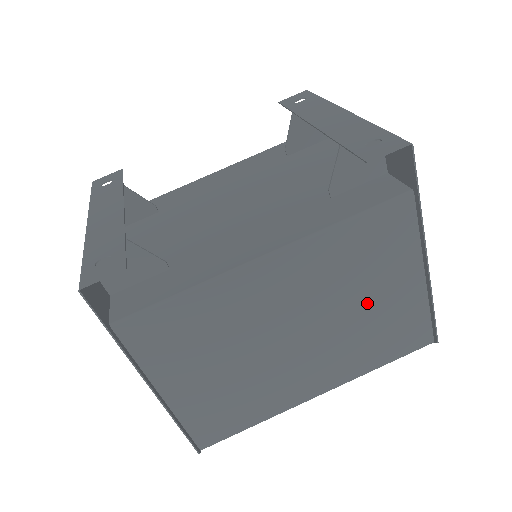
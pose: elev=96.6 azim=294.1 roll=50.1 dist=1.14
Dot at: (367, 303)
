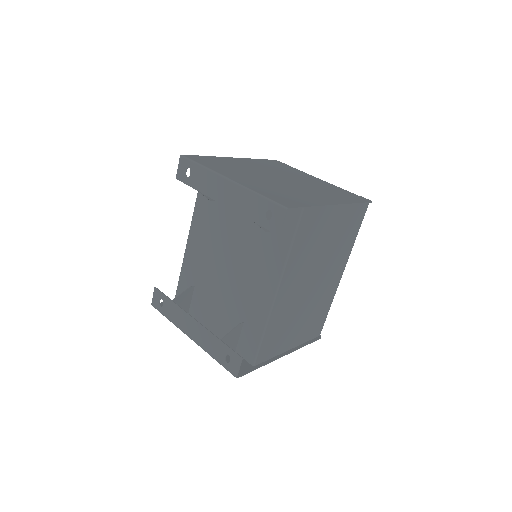
Dot at: (328, 240)
